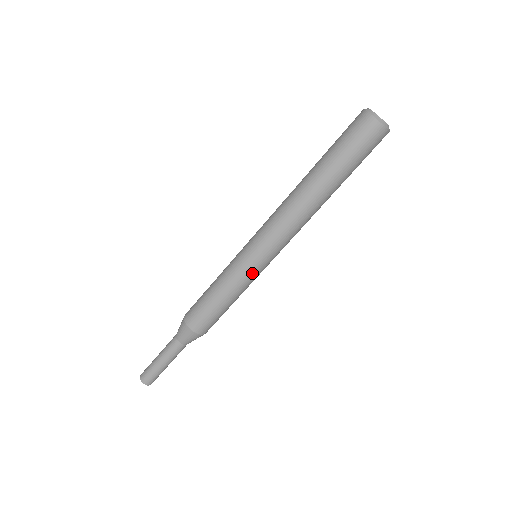
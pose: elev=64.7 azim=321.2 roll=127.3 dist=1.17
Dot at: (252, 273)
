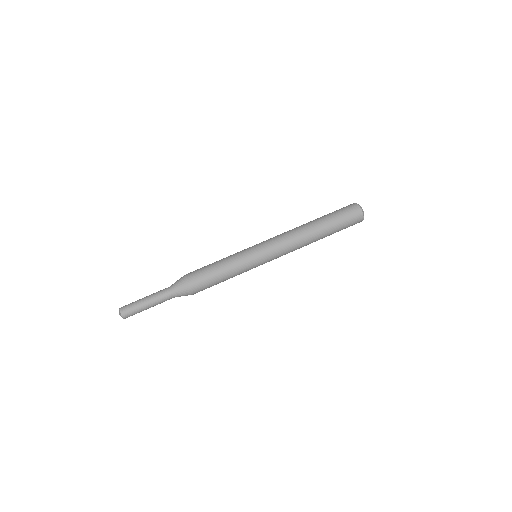
Dot at: (253, 267)
